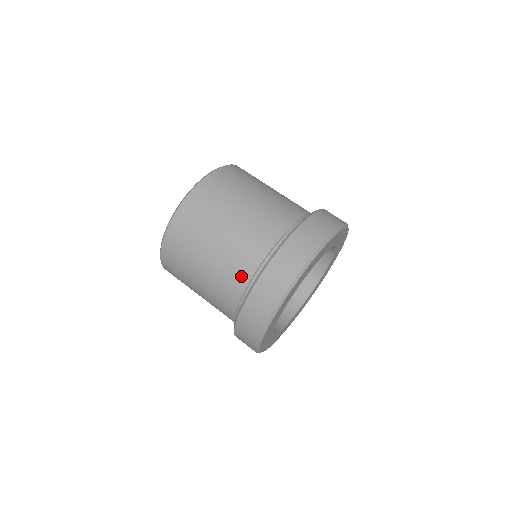
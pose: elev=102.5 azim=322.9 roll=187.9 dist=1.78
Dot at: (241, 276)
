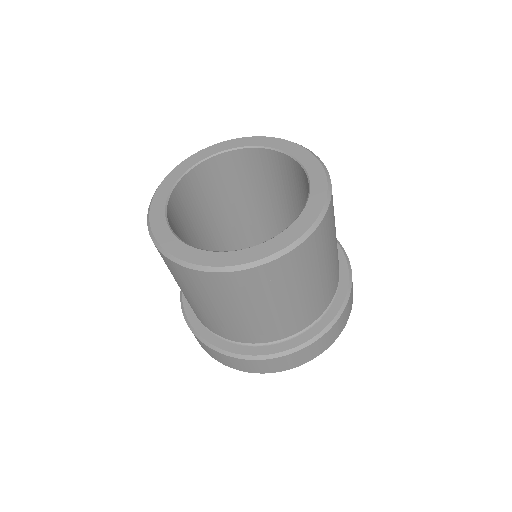
Dot at: (233, 336)
